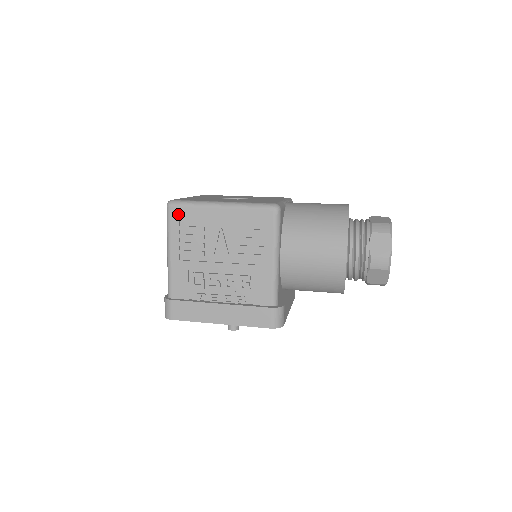
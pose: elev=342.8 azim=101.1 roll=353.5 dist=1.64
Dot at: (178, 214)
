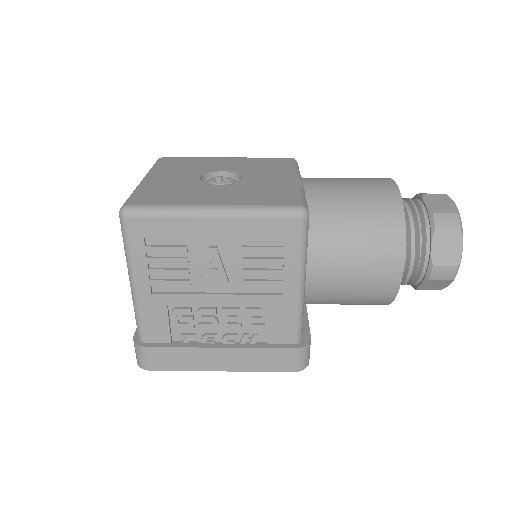
Dot at: (141, 229)
